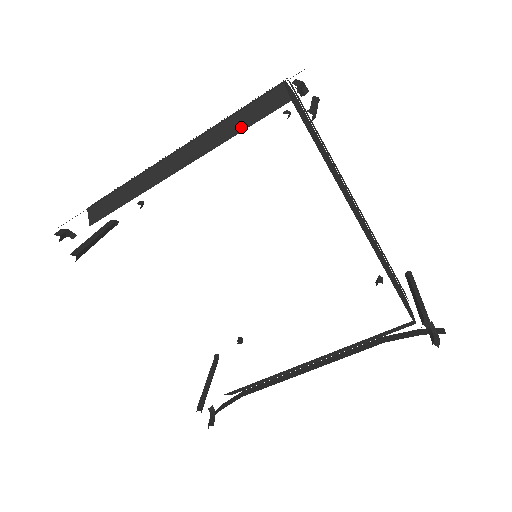
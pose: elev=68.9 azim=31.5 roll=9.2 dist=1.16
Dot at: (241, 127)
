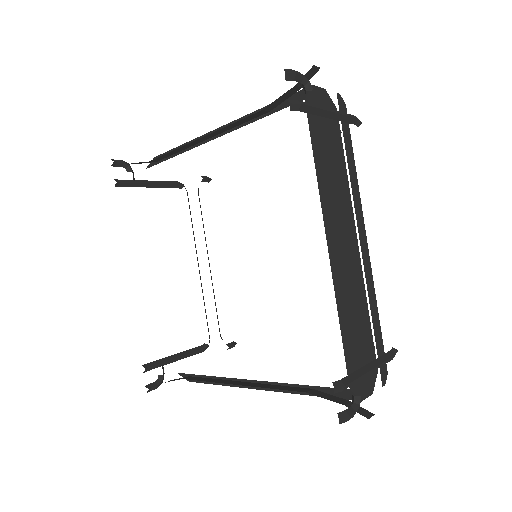
Dot at: (263, 115)
